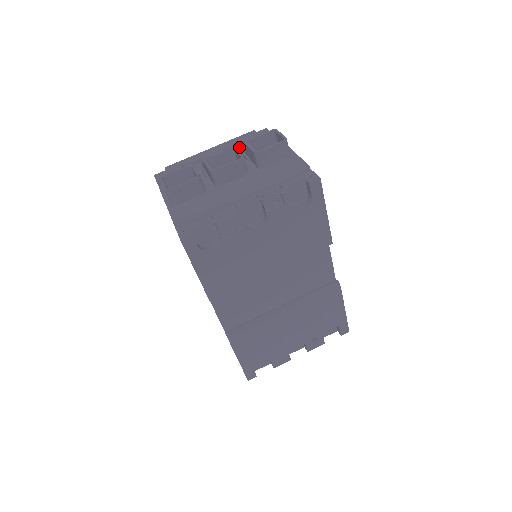
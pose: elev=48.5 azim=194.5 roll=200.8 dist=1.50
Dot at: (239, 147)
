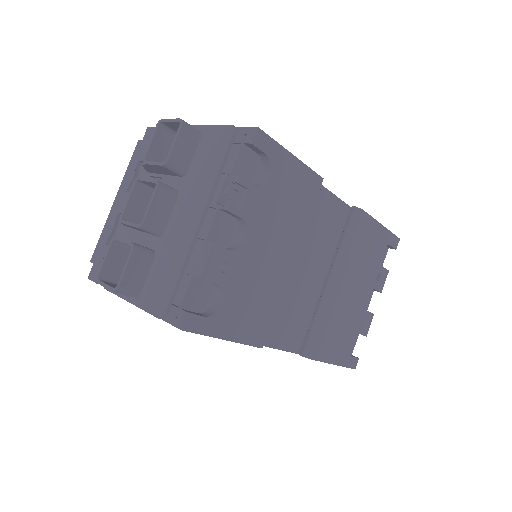
Dot at: (141, 172)
